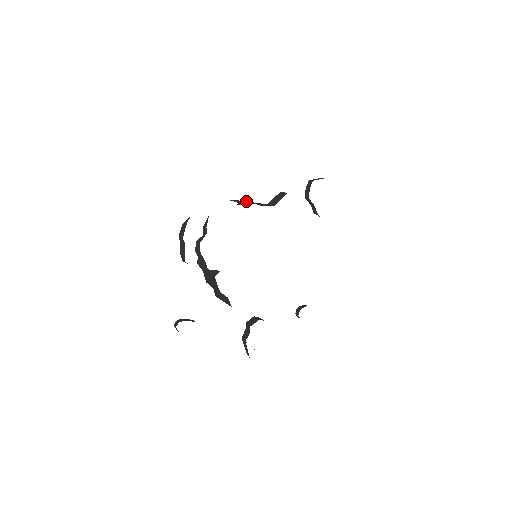
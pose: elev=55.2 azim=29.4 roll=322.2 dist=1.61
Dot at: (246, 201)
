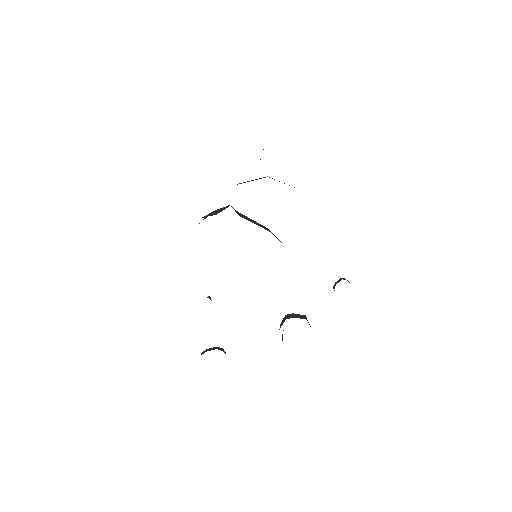
Dot at: occluded
